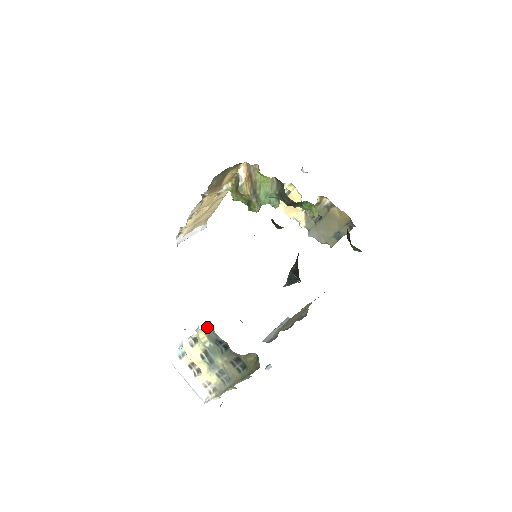
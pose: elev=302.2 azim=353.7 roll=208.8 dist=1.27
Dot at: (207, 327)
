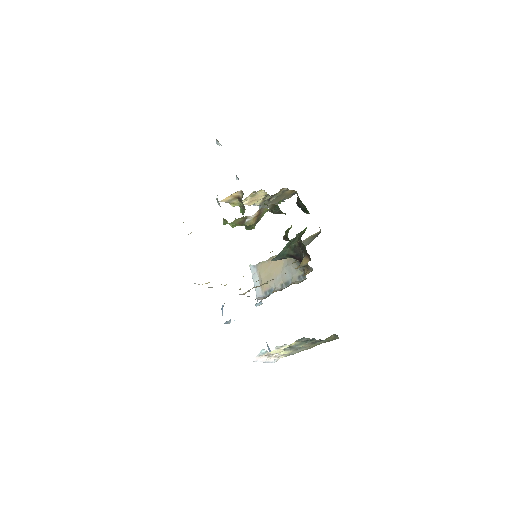
Dot at: (301, 339)
